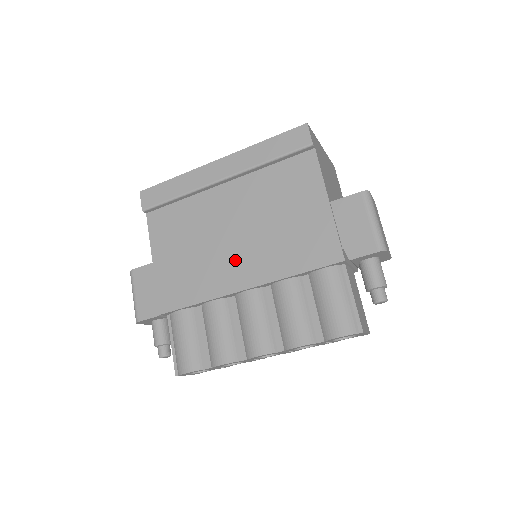
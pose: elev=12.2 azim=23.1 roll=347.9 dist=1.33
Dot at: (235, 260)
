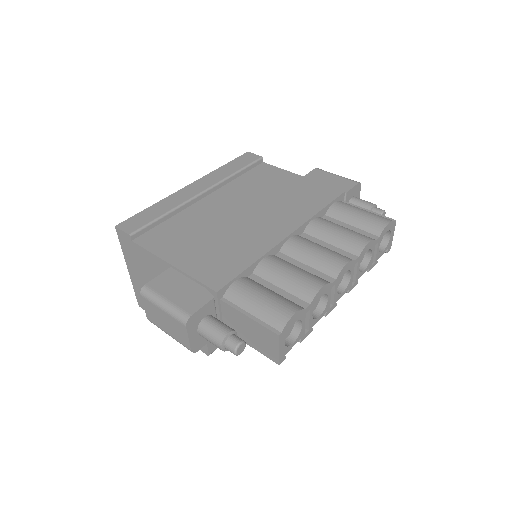
Dot at: (261, 225)
